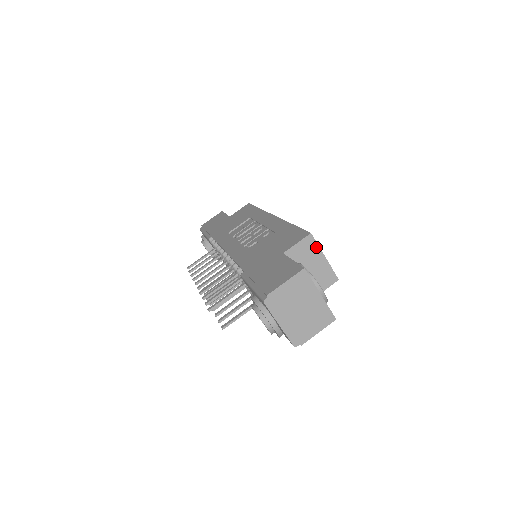
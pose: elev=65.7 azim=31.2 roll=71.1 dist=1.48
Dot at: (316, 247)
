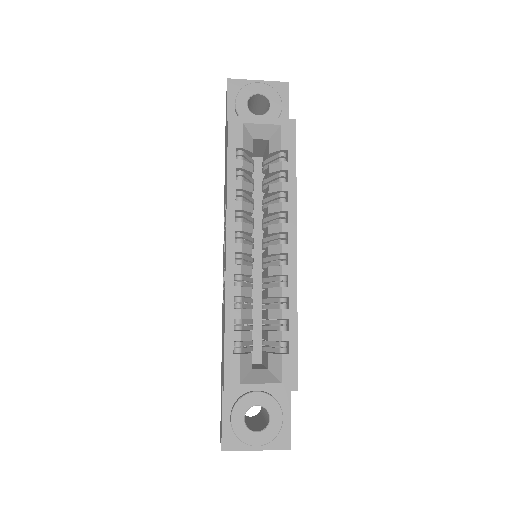
Dot at: (242, 390)
